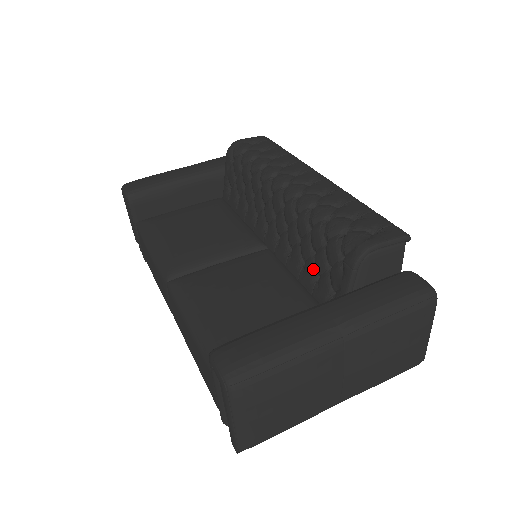
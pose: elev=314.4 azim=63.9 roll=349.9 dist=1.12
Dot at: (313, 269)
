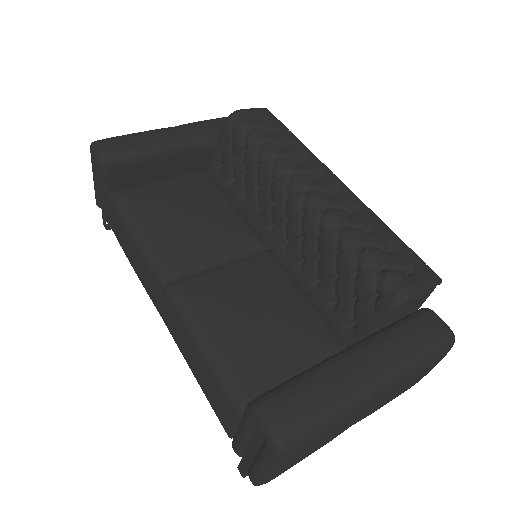
Dot at: (332, 292)
